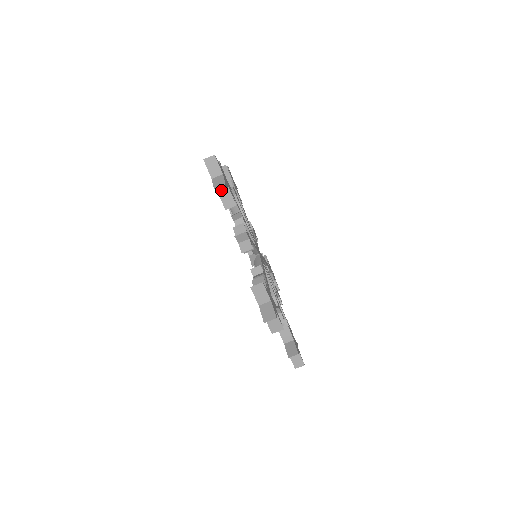
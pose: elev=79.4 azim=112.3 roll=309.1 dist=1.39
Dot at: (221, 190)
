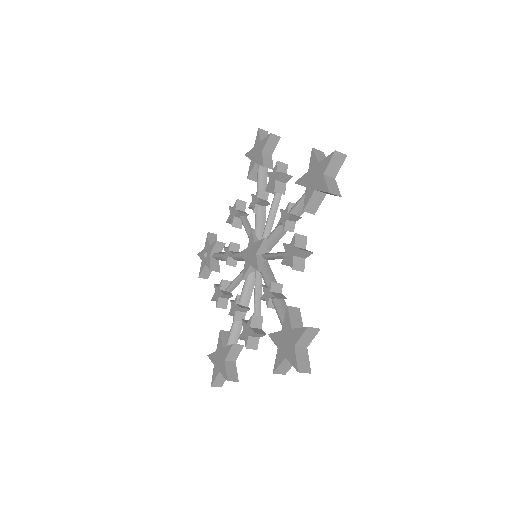
Dot at: (319, 191)
